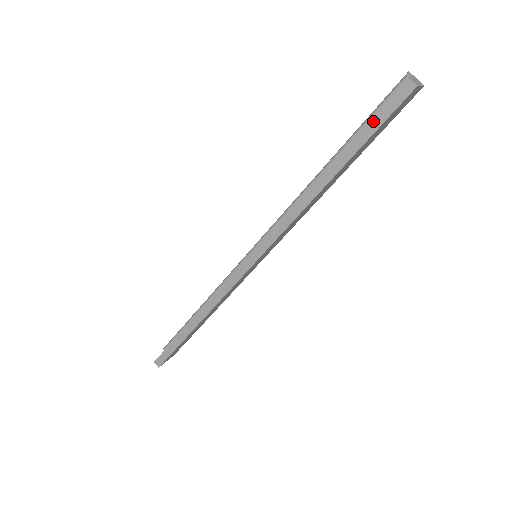
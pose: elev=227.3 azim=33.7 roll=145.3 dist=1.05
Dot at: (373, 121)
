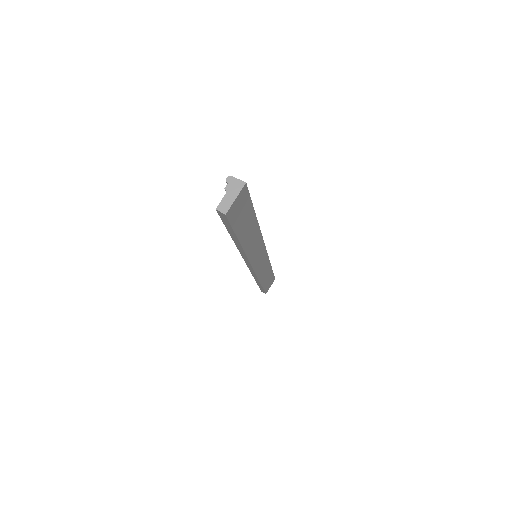
Dot at: (226, 225)
